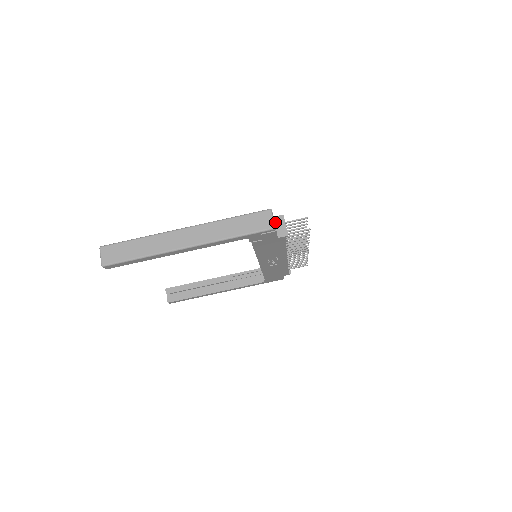
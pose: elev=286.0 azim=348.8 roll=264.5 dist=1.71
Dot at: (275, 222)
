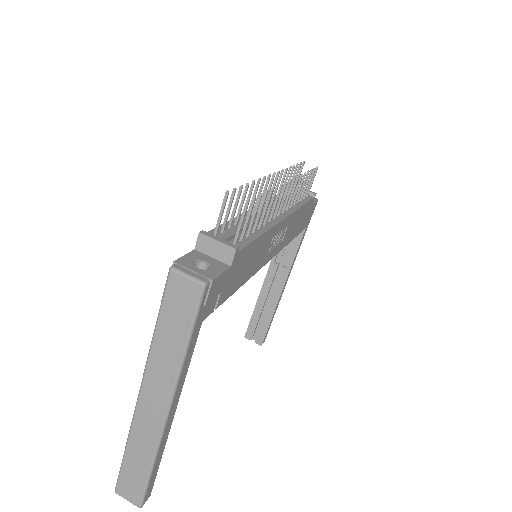
Dot at: (204, 253)
